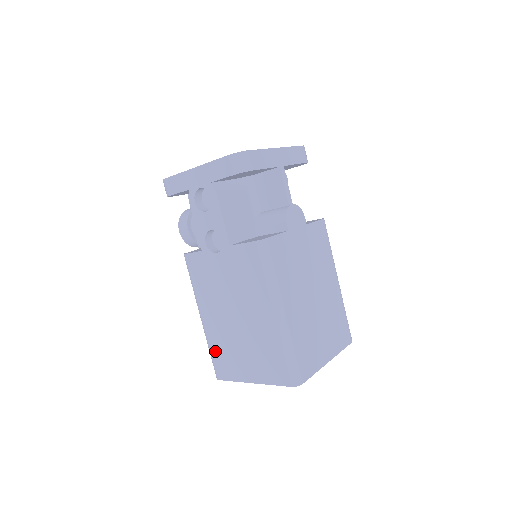
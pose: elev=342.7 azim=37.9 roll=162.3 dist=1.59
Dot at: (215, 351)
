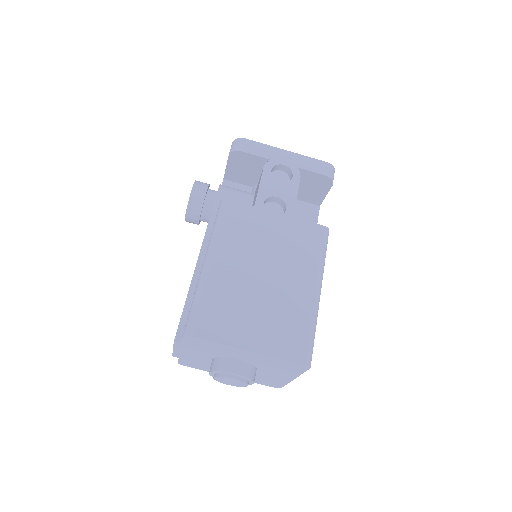
Dot at: (209, 301)
